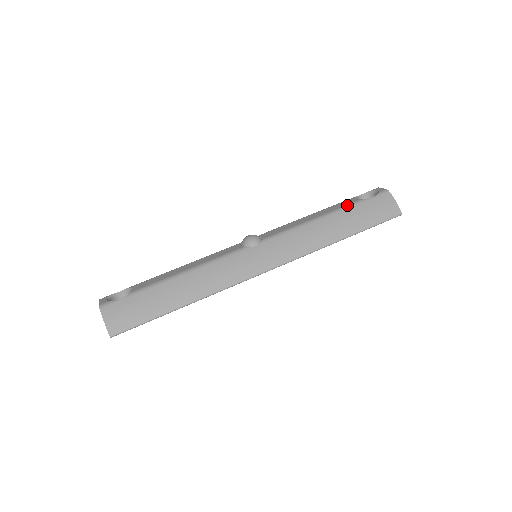
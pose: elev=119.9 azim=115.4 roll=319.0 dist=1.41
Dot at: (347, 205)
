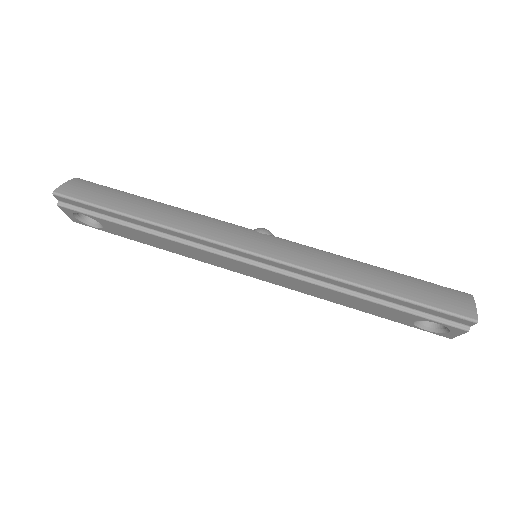
Dot at: (403, 274)
